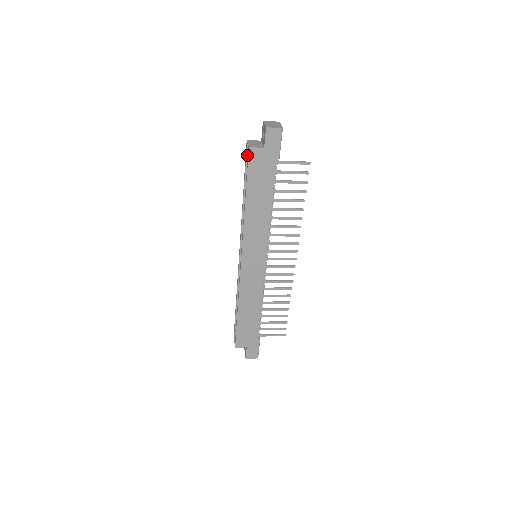
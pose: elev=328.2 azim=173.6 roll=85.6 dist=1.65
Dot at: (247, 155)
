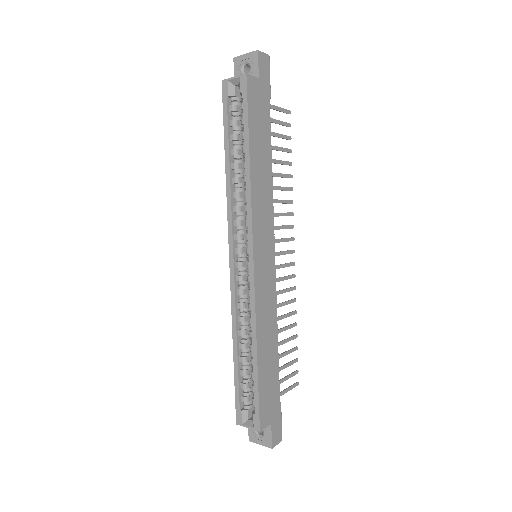
Dot at: (227, 99)
